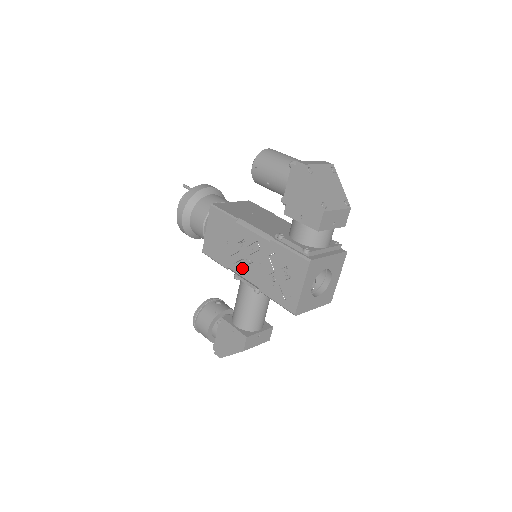
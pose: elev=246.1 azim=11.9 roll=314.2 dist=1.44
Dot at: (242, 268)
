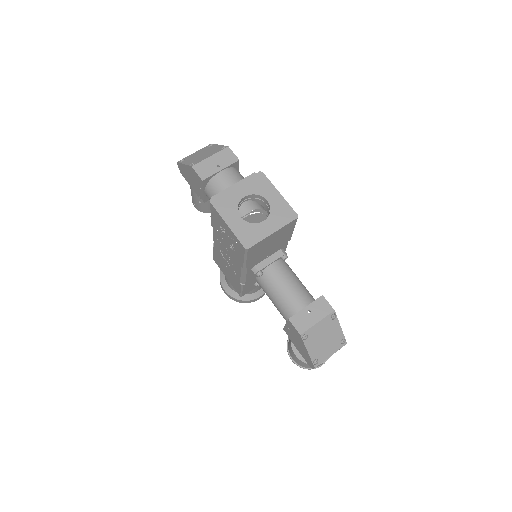
Dot at: (235, 270)
